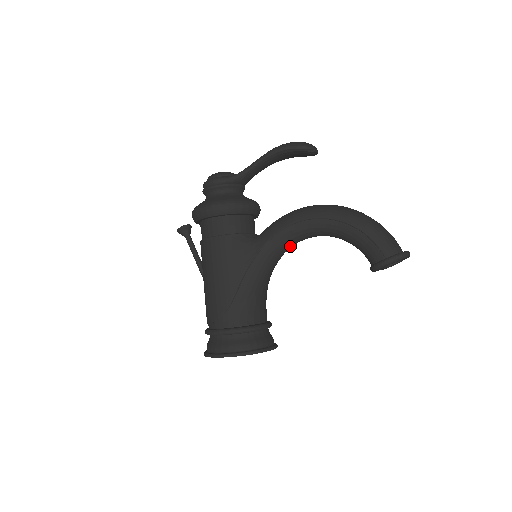
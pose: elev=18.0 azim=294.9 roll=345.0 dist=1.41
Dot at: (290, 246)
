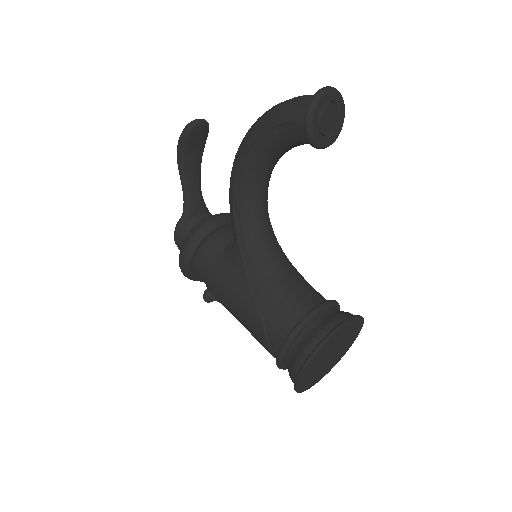
Dot at: (260, 216)
